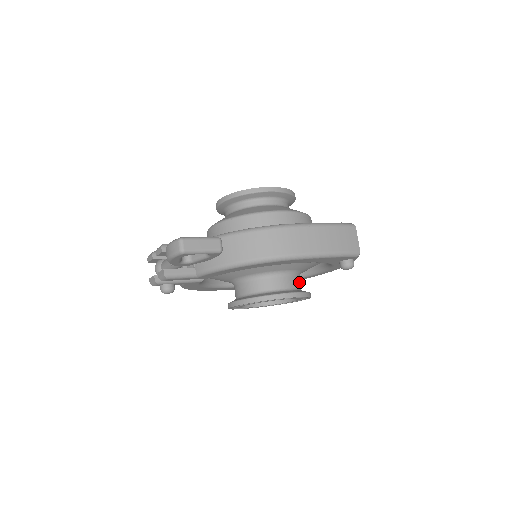
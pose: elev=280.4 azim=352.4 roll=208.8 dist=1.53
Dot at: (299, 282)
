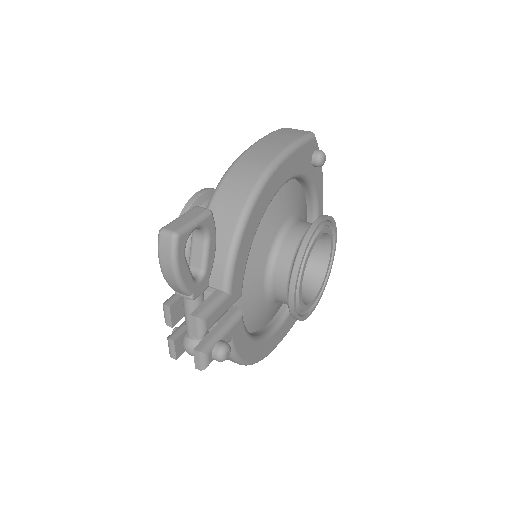
Dot at: occluded
